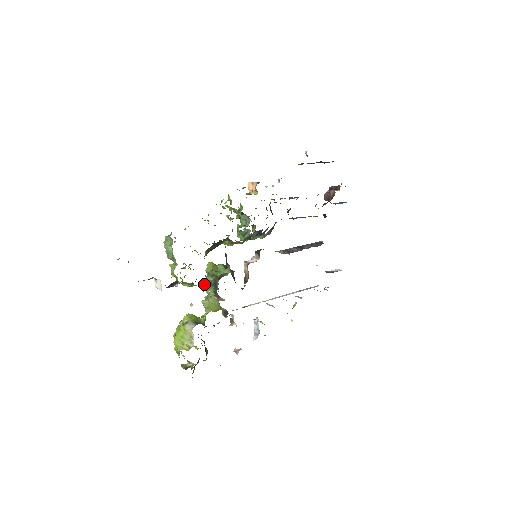
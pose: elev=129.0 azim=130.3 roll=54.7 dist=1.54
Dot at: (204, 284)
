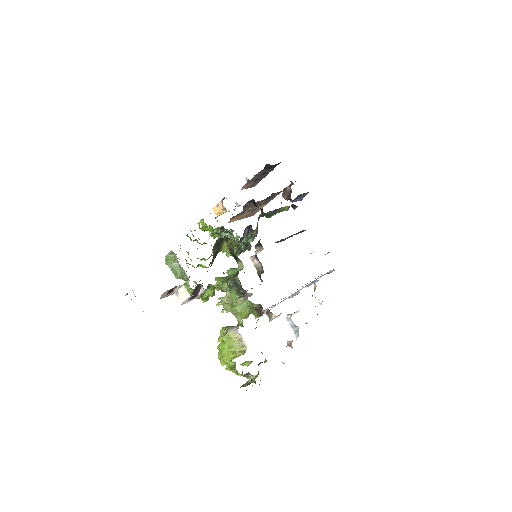
Dot at: (222, 299)
